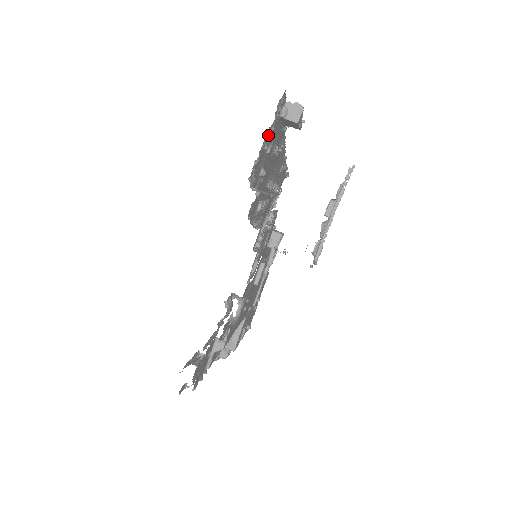
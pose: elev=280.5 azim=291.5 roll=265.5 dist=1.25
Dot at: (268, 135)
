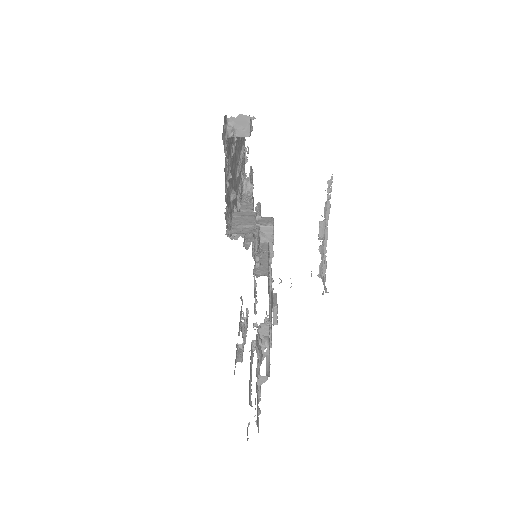
Dot at: (225, 172)
